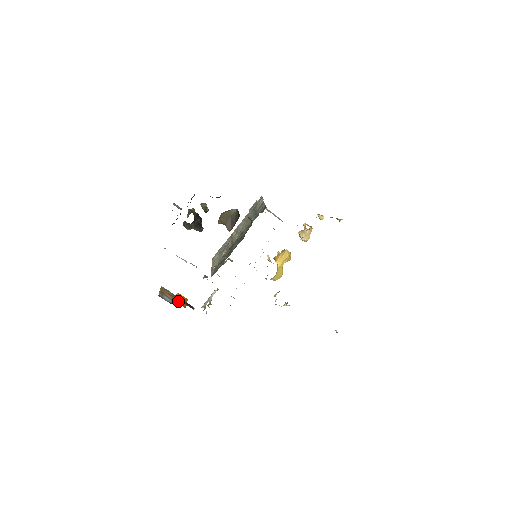
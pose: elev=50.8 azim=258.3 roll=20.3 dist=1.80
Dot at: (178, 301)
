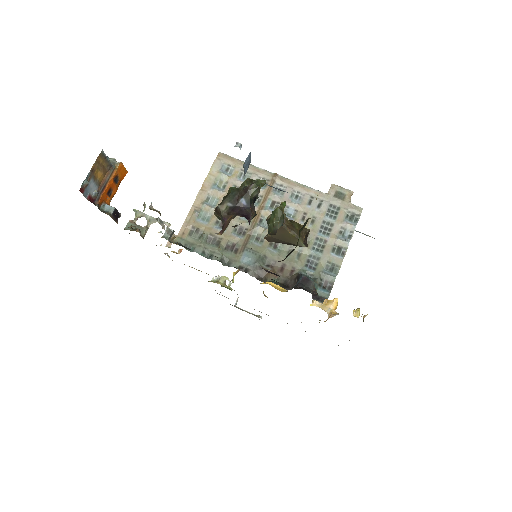
Dot at: (107, 190)
